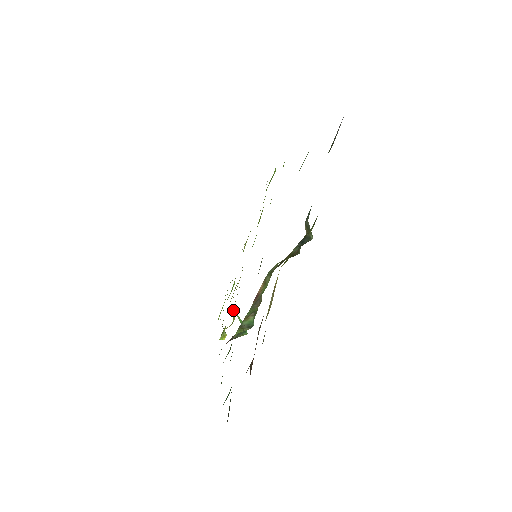
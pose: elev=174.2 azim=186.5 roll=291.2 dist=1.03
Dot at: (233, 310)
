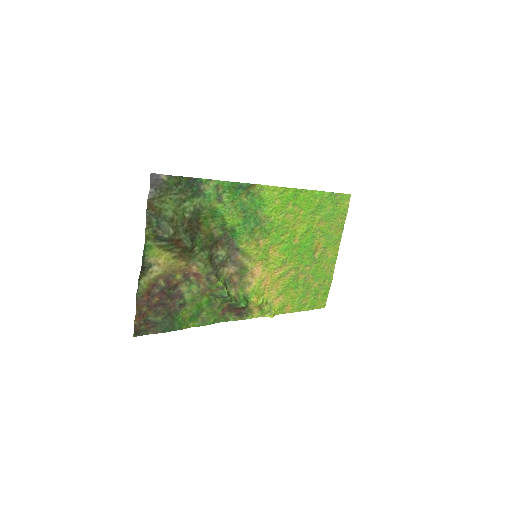
Dot at: (254, 293)
